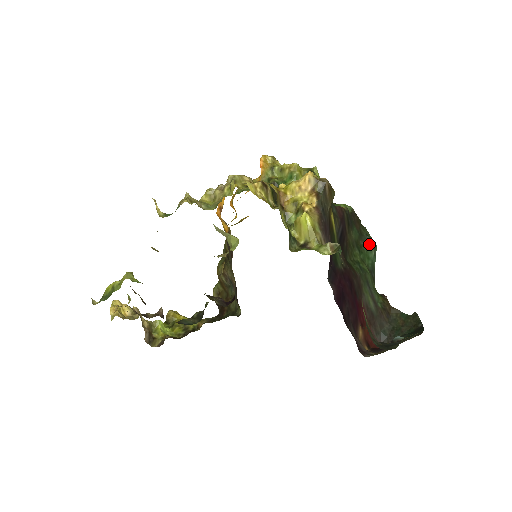
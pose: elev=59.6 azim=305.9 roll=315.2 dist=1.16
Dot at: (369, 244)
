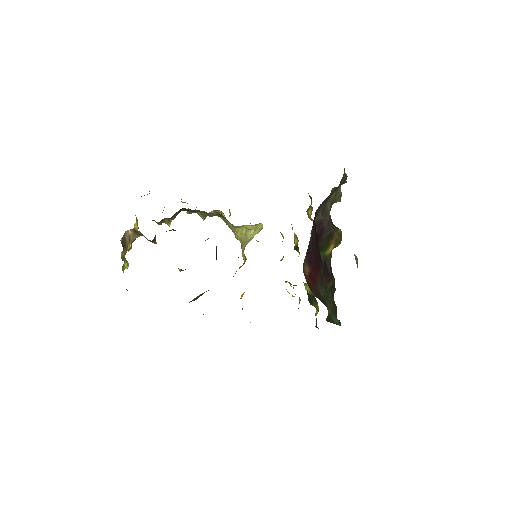
Dot at: occluded
